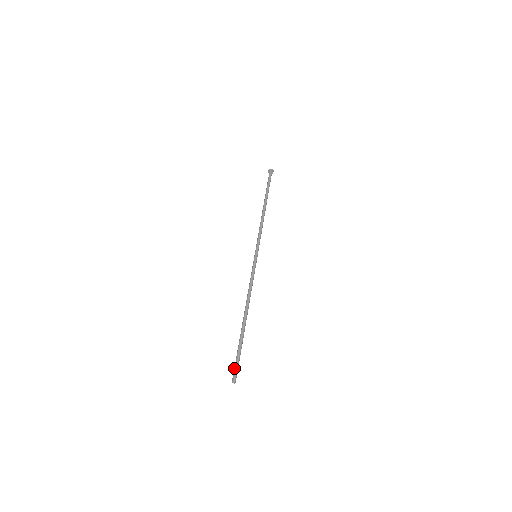
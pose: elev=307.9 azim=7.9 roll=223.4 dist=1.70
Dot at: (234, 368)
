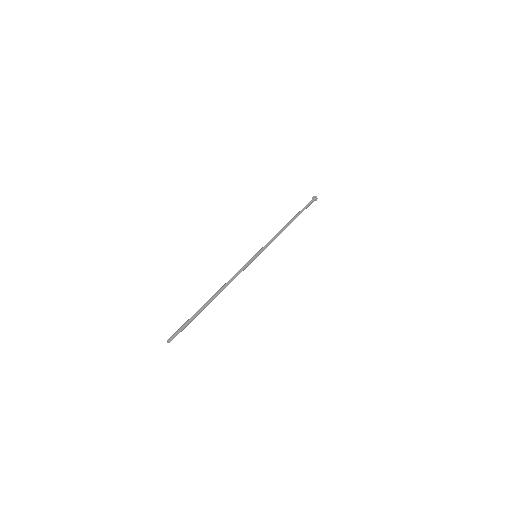
Dot at: (176, 331)
